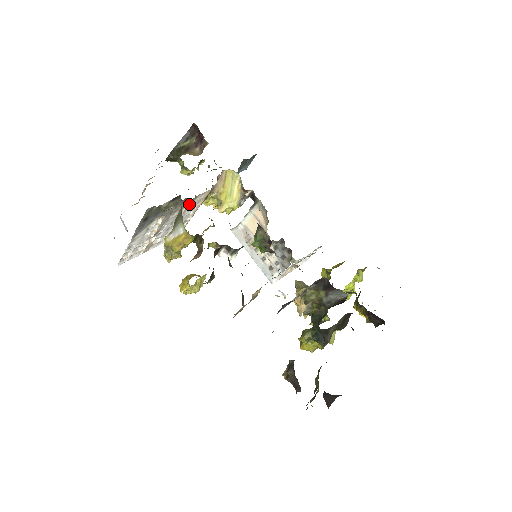
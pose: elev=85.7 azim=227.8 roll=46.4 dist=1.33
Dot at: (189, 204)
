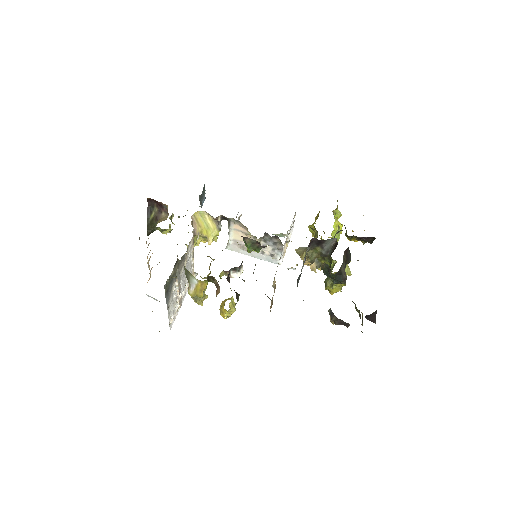
Dot at: (186, 256)
